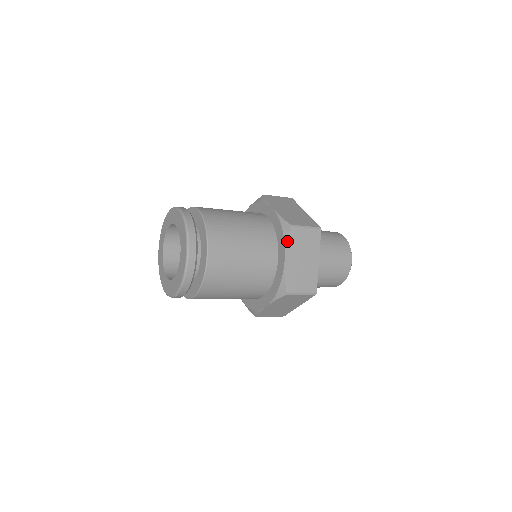
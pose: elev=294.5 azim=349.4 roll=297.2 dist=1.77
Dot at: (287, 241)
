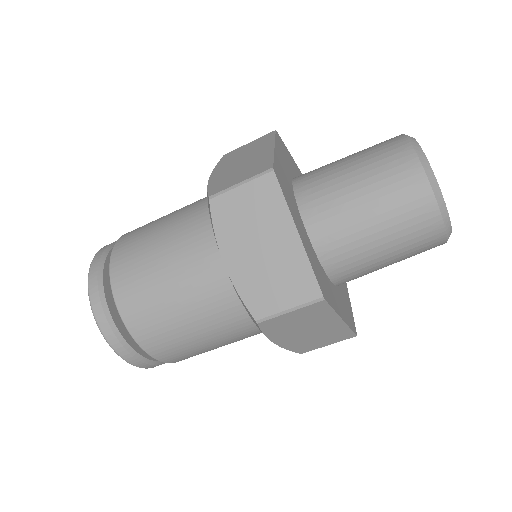
Dot at: (263, 333)
